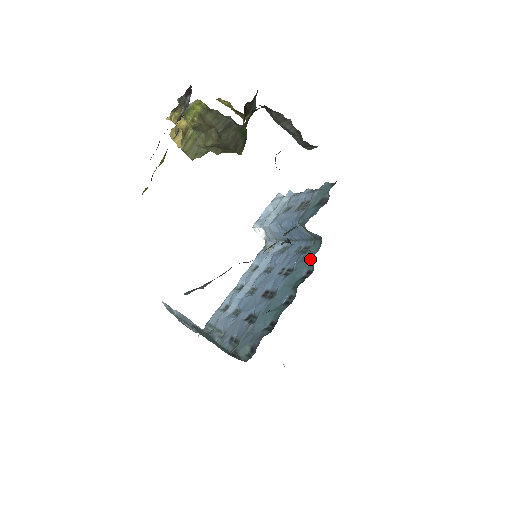
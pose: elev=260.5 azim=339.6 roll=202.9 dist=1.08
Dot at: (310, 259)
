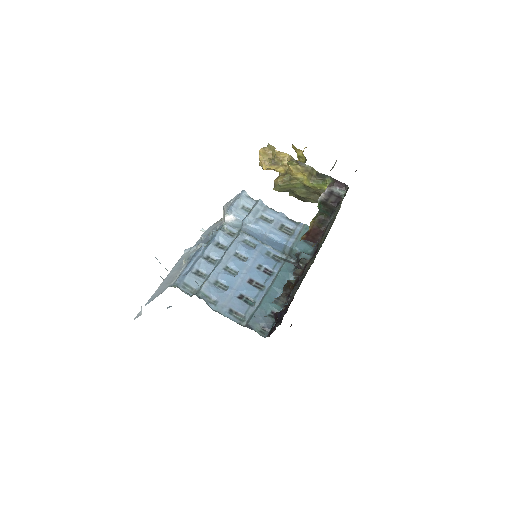
Dot at: (291, 273)
